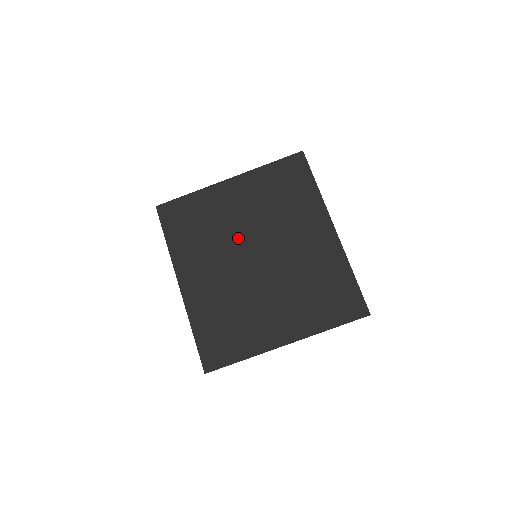
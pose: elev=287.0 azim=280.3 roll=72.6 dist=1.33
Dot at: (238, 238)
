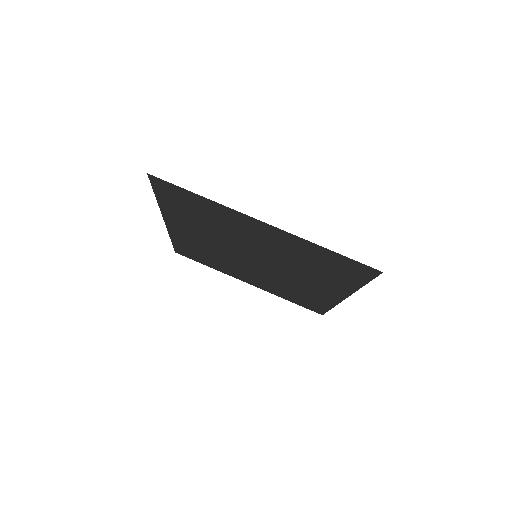
Dot at: occluded
